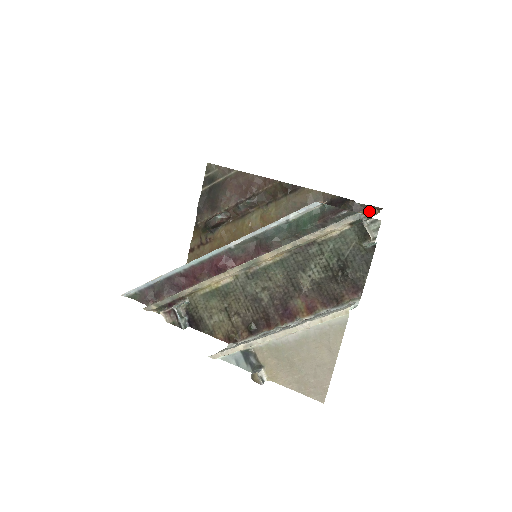
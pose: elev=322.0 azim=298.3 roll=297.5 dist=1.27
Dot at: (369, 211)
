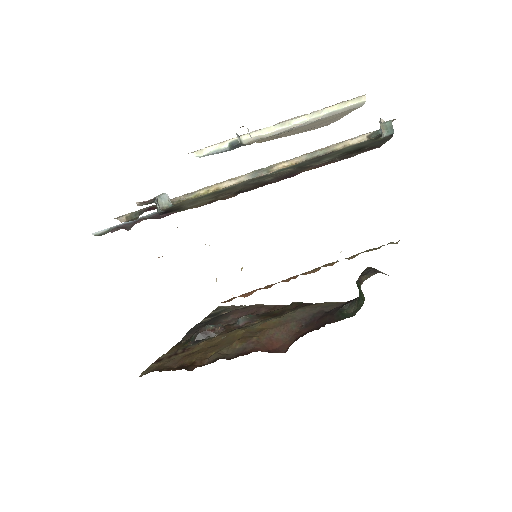
Dot at: occluded
